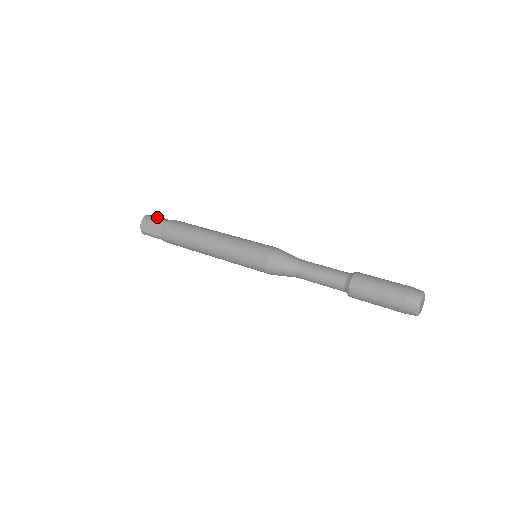
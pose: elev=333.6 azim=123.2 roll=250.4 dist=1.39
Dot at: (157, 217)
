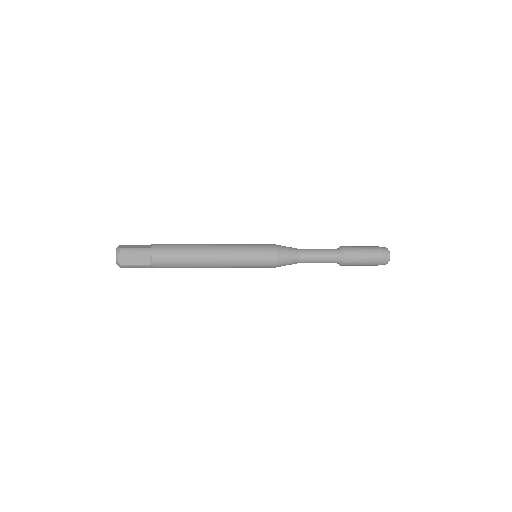
Dot at: occluded
